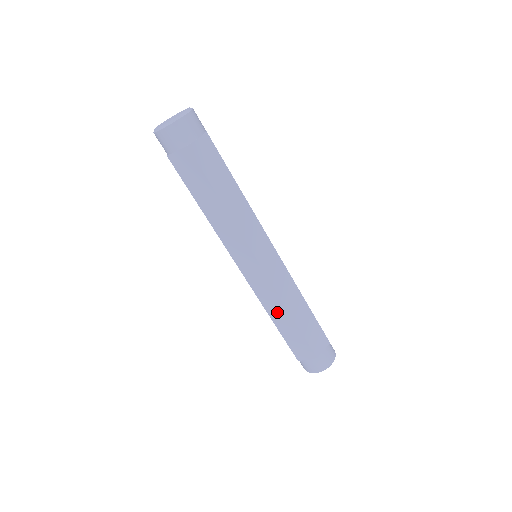
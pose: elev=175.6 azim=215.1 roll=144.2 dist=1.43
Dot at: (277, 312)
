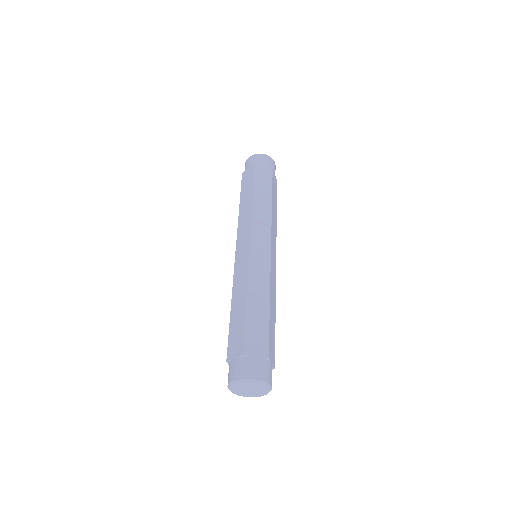
Dot at: (258, 290)
